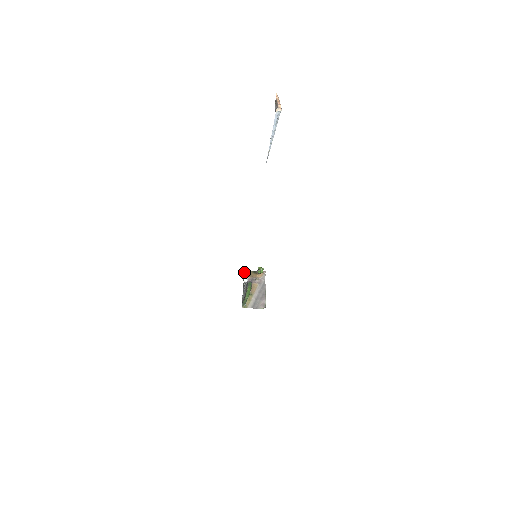
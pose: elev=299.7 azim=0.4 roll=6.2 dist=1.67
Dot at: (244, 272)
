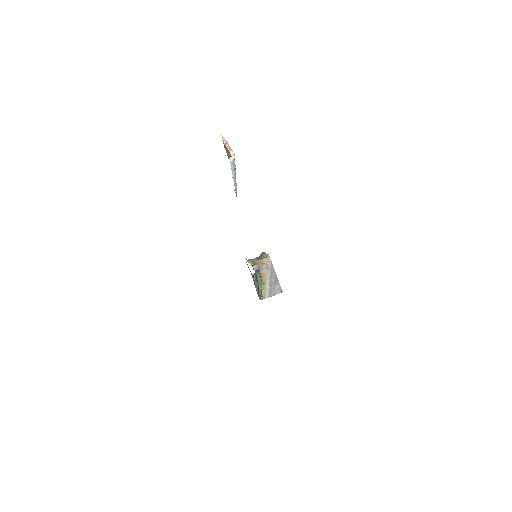
Dot at: (248, 264)
